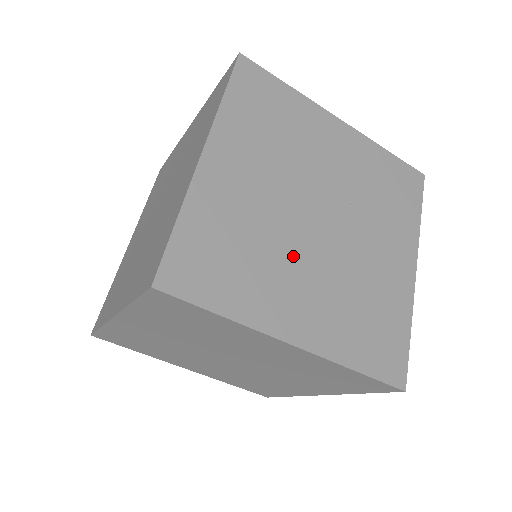
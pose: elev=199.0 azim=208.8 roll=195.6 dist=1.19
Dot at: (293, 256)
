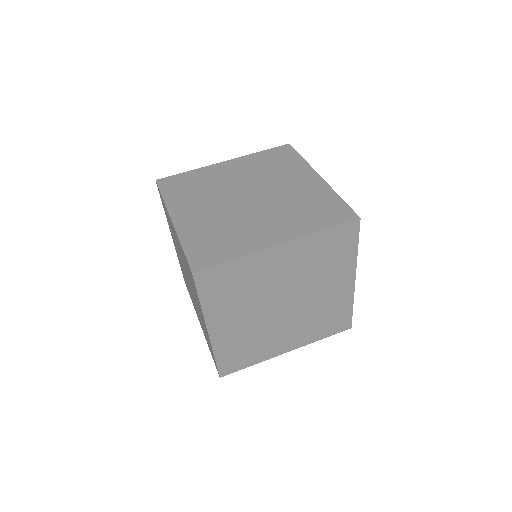
Dot at: (215, 200)
